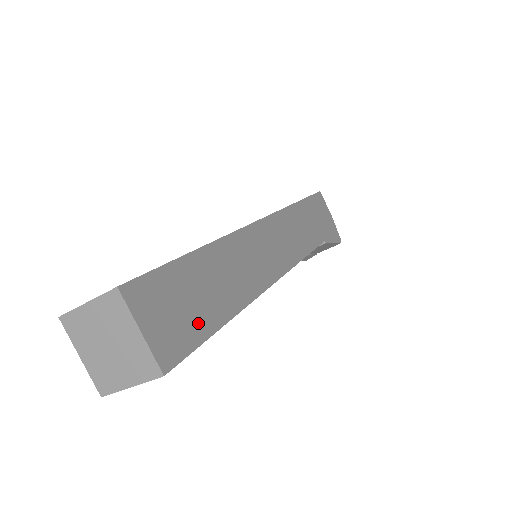
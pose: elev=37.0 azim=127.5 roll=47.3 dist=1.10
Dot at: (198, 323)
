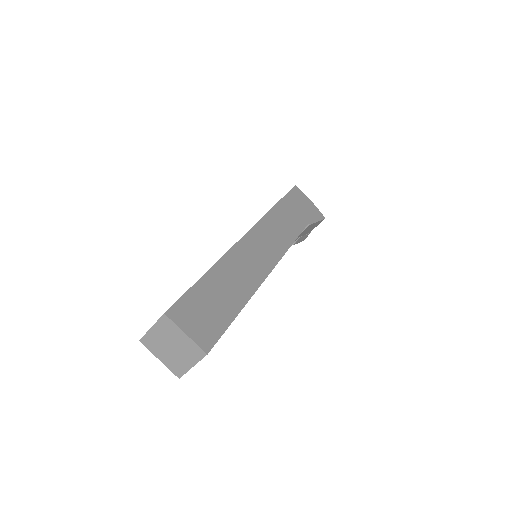
Dot at: (220, 318)
